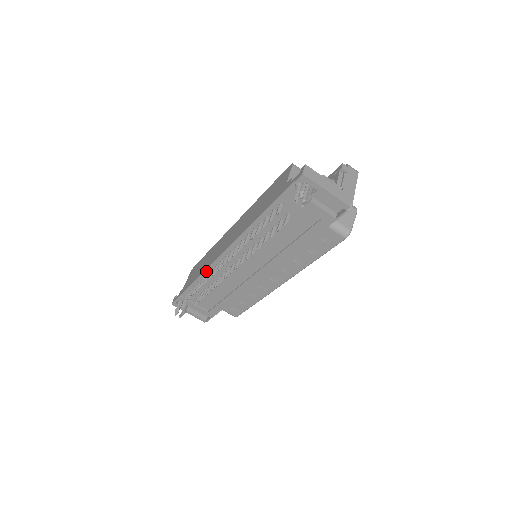
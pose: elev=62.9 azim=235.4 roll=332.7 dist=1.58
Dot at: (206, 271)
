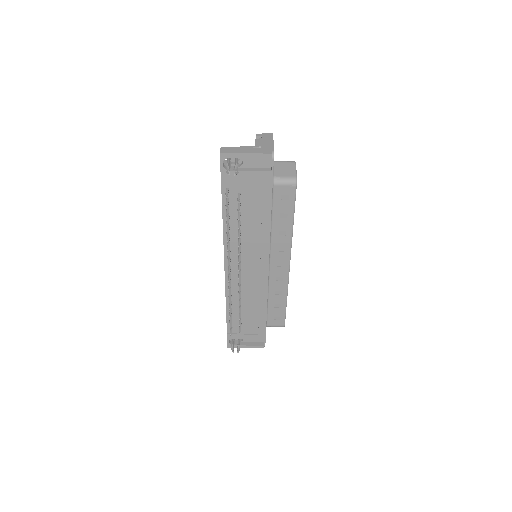
Dot at: (227, 293)
